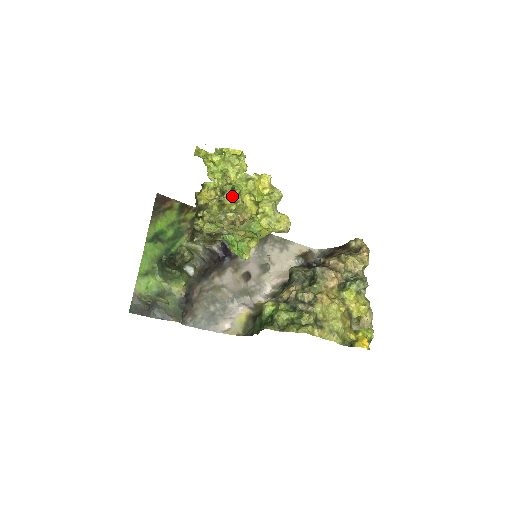
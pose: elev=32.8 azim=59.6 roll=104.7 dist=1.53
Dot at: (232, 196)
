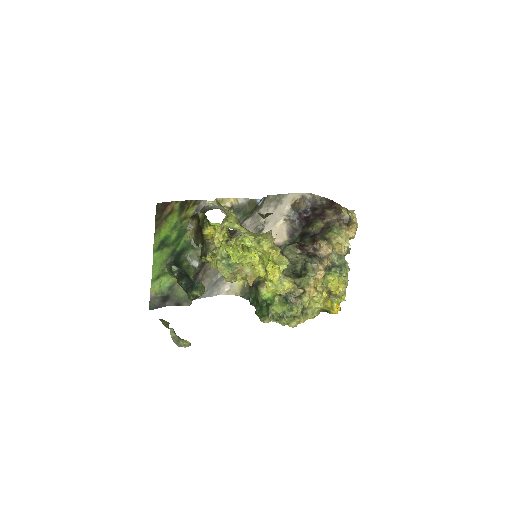
Dot at: occluded
